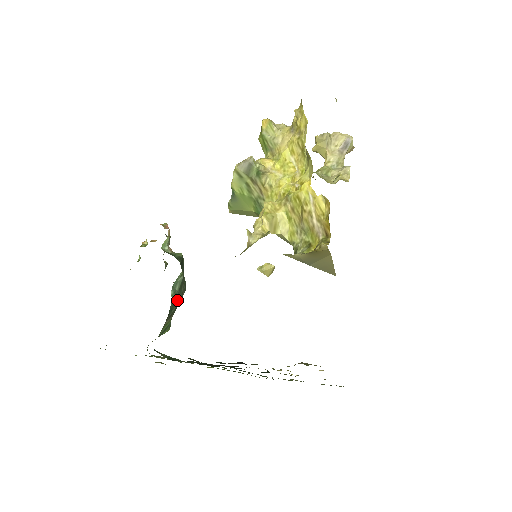
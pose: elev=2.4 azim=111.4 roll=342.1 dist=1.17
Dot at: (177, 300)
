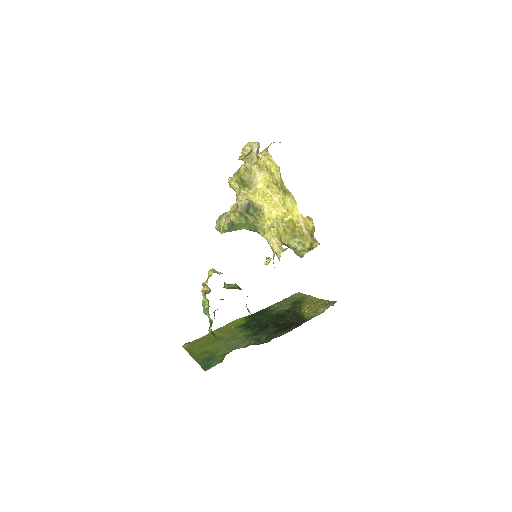
Dot at: occluded
